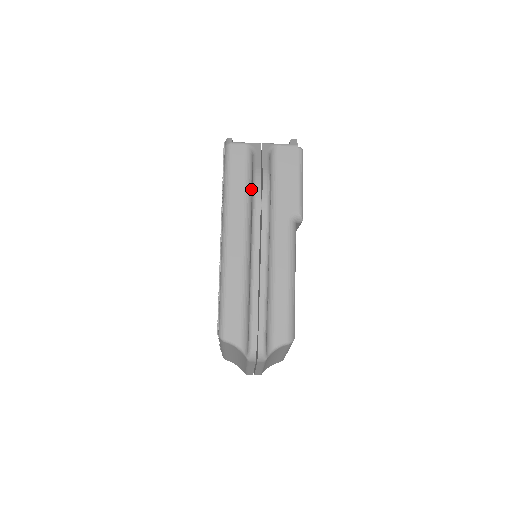
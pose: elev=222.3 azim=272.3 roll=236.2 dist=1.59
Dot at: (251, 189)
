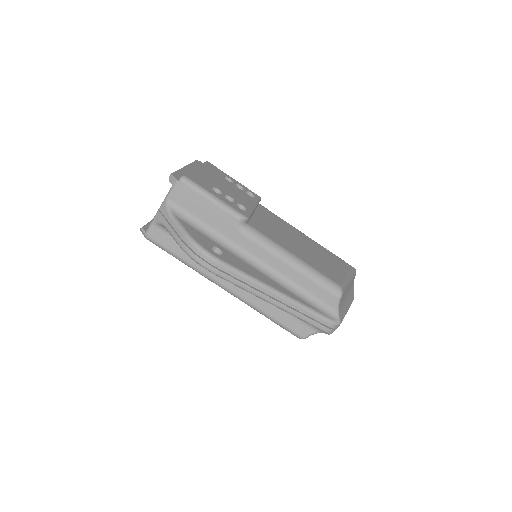
Dot at: occluded
